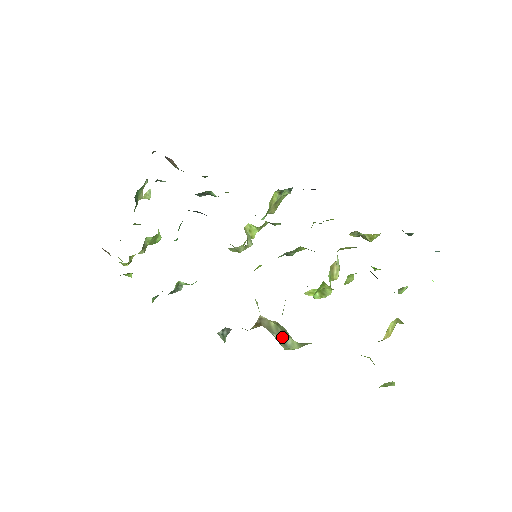
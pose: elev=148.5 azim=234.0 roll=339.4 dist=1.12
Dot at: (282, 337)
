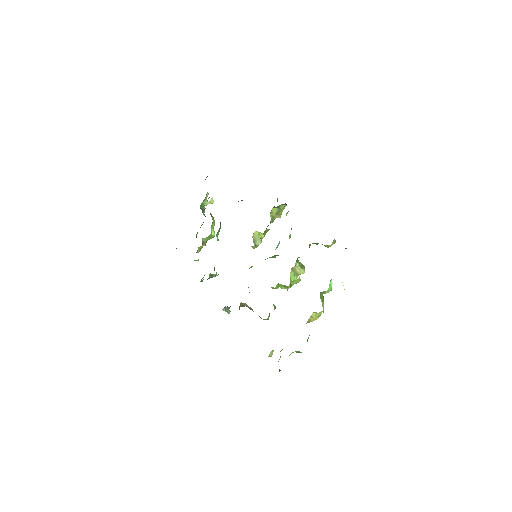
Dot at: occluded
